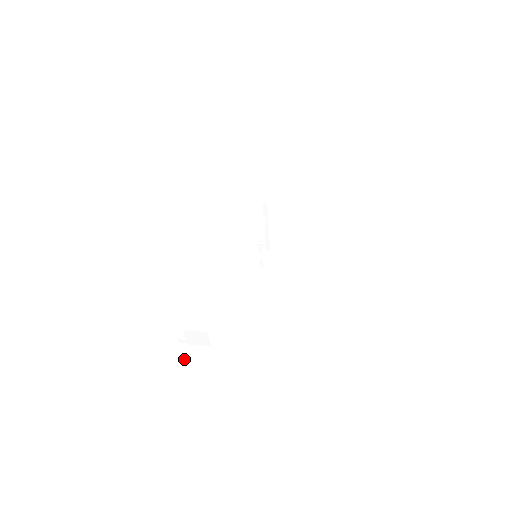
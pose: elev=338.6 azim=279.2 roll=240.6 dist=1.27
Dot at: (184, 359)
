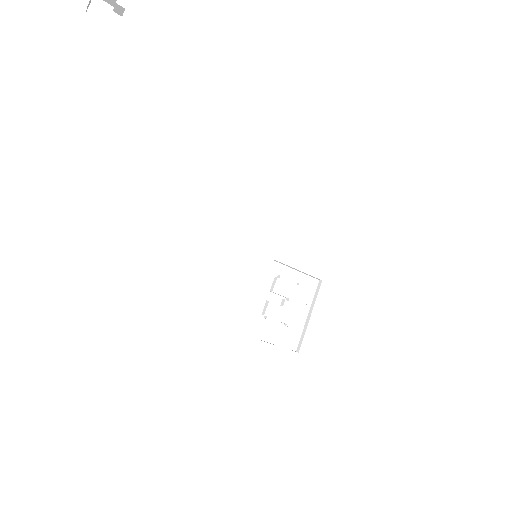
Dot at: occluded
